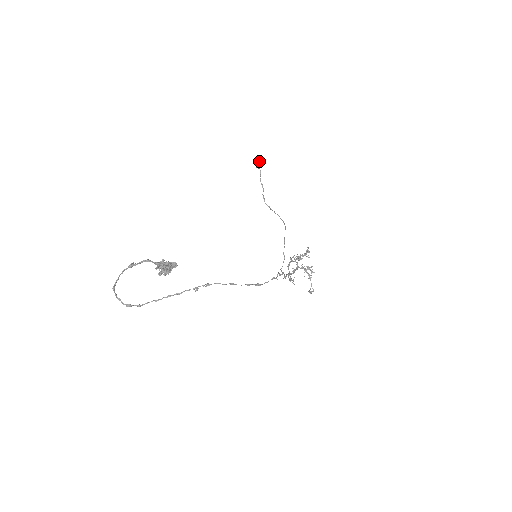
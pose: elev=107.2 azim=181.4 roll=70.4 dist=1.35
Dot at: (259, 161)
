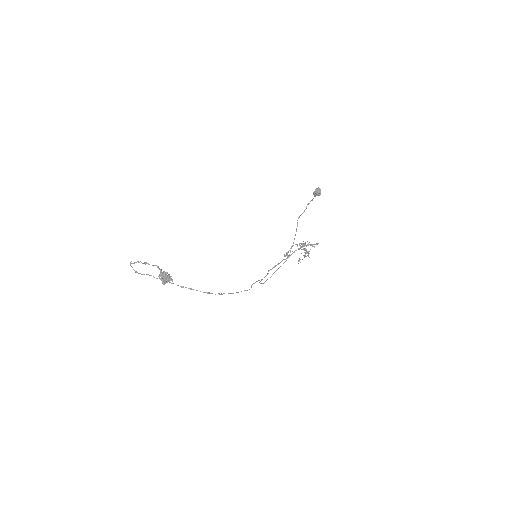
Dot at: (317, 193)
